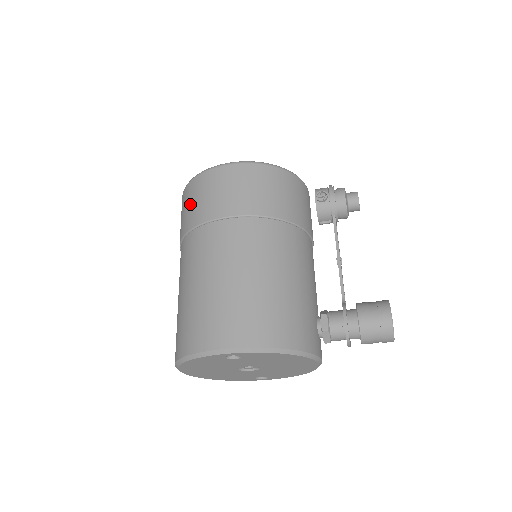
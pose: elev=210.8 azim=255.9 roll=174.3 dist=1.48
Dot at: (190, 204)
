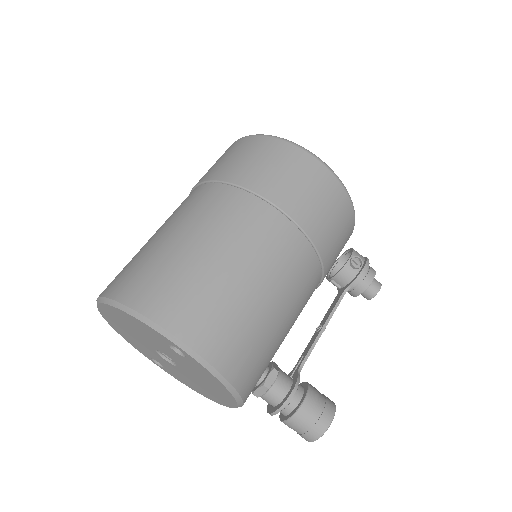
Dot at: (253, 159)
